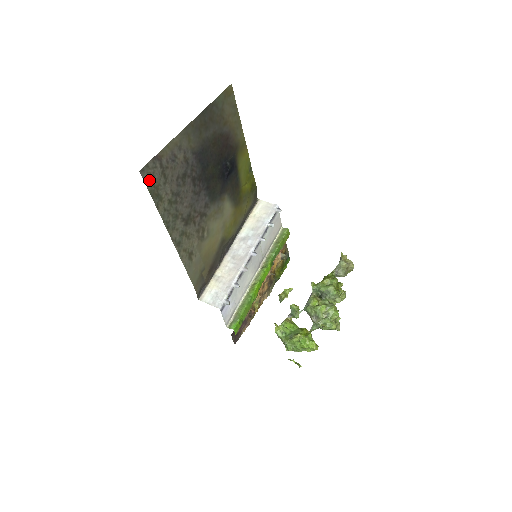
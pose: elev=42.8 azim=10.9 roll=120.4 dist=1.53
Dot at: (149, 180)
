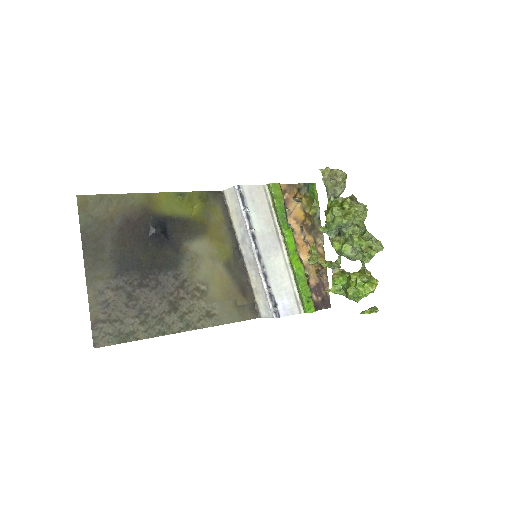
Dot at: (108, 340)
